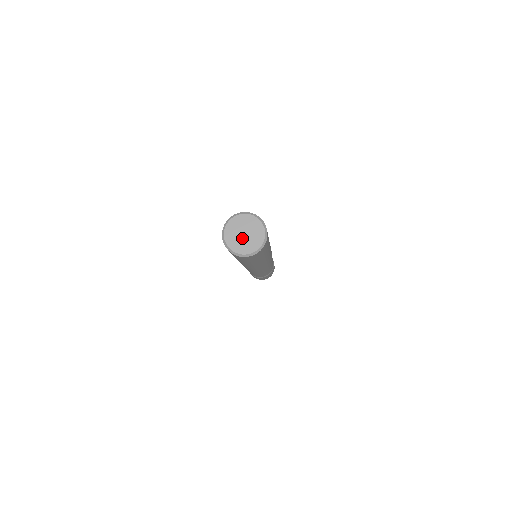
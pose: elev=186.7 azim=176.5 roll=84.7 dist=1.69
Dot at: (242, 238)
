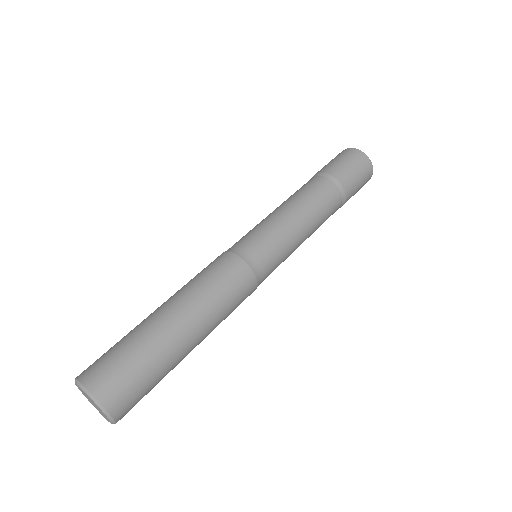
Dot at: occluded
